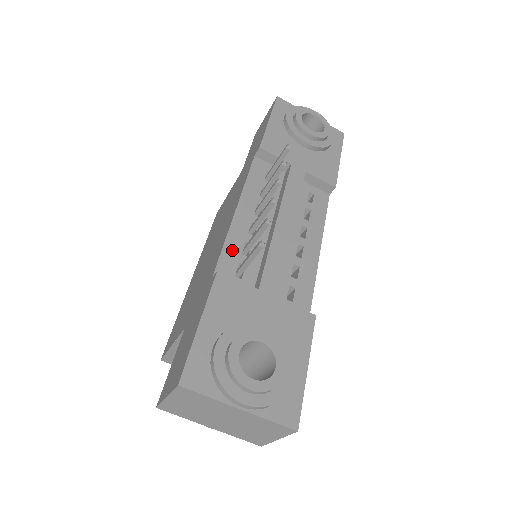
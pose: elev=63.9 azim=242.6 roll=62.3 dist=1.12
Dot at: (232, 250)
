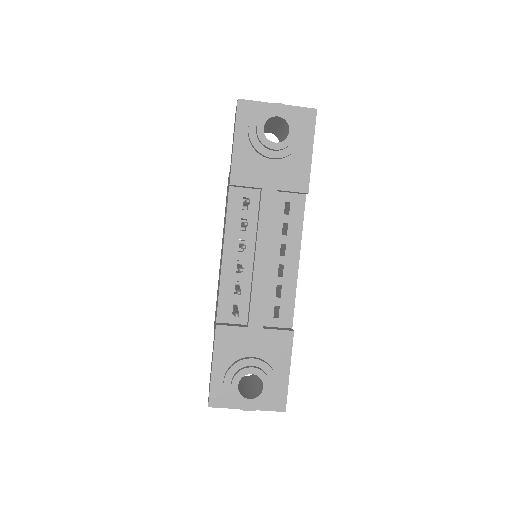
Dot at: (226, 294)
